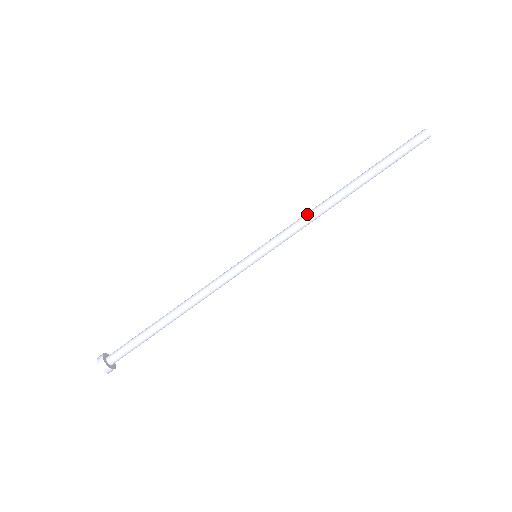
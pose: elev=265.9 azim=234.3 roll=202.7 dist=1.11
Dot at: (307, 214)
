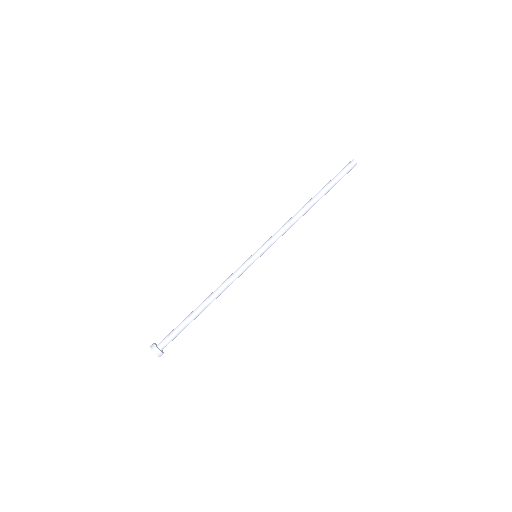
Dot at: (286, 223)
